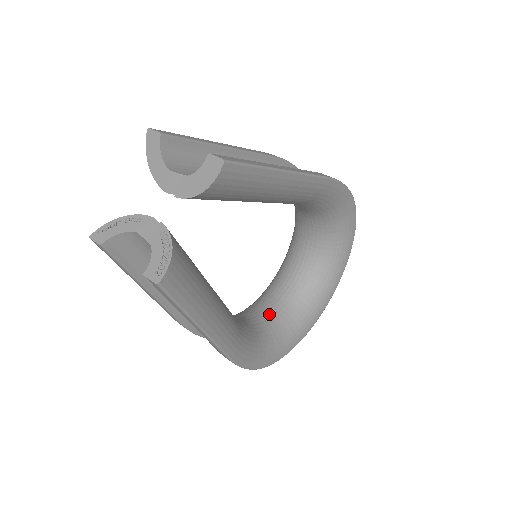
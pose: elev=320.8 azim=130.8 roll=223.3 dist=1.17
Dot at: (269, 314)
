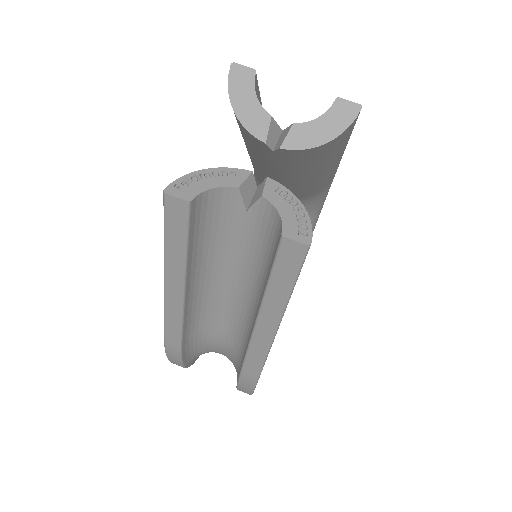
Dot at: occluded
